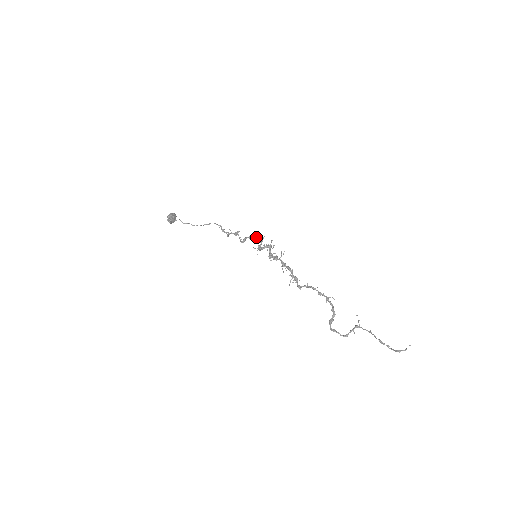
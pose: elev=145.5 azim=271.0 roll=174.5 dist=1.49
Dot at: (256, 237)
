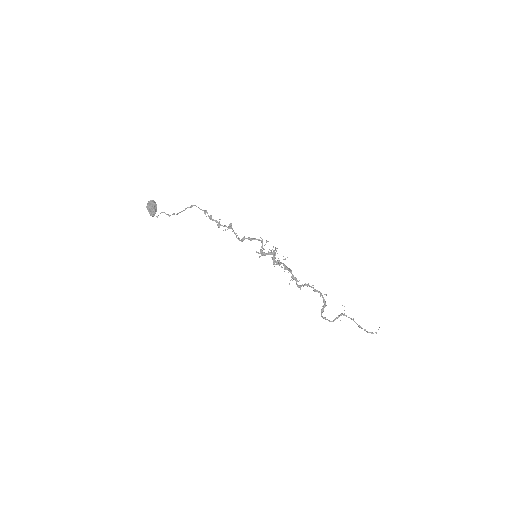
Dot at: occluded
